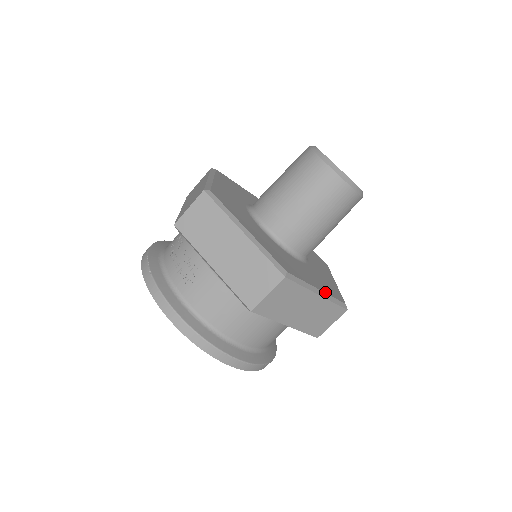
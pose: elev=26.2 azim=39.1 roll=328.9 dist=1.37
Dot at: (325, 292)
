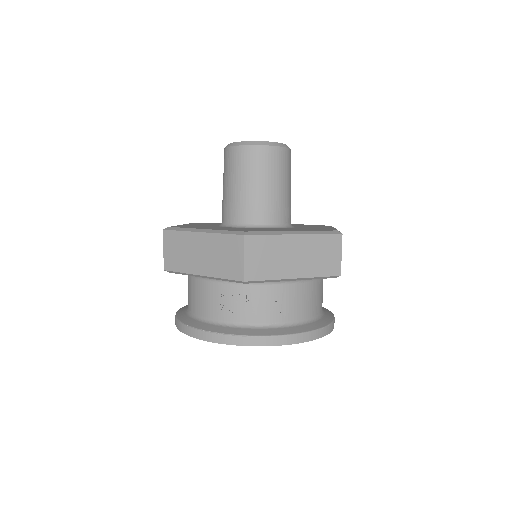
Dot at: (332, 227)
